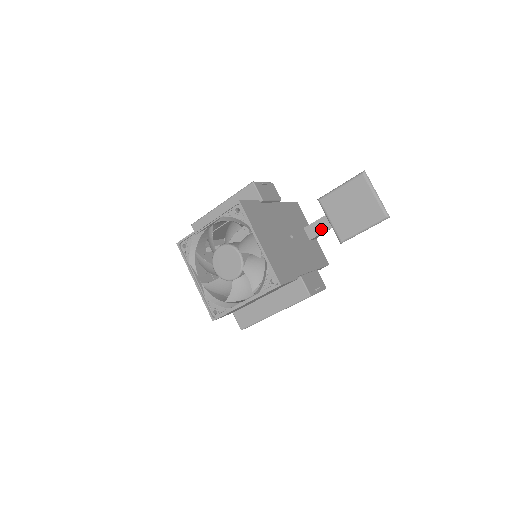
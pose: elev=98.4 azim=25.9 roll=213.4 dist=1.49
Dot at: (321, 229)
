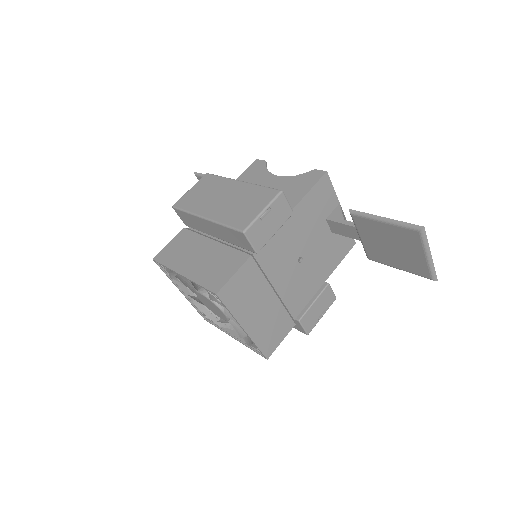
Dot at: (348, 234)
